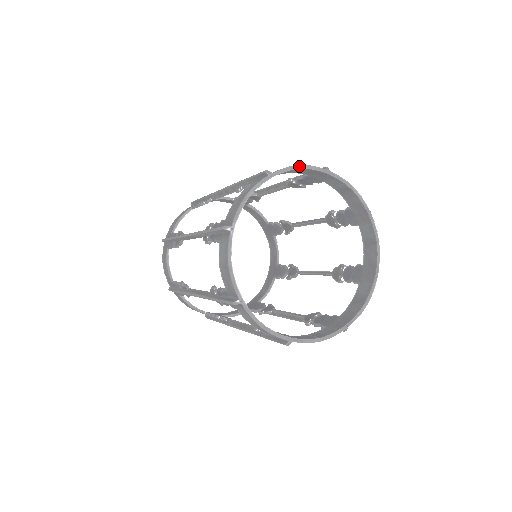
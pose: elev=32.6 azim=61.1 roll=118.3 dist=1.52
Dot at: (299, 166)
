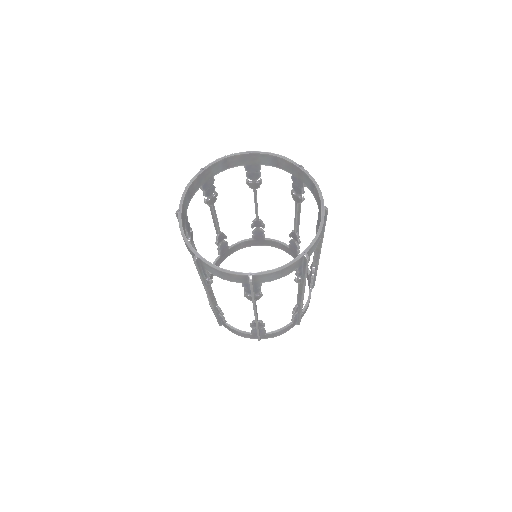
Dot at: (225, 156)
